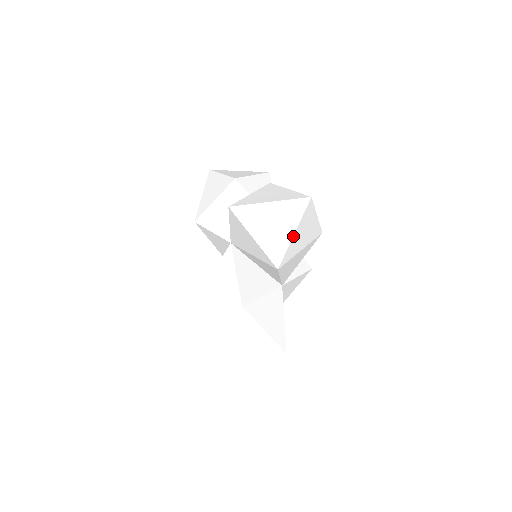
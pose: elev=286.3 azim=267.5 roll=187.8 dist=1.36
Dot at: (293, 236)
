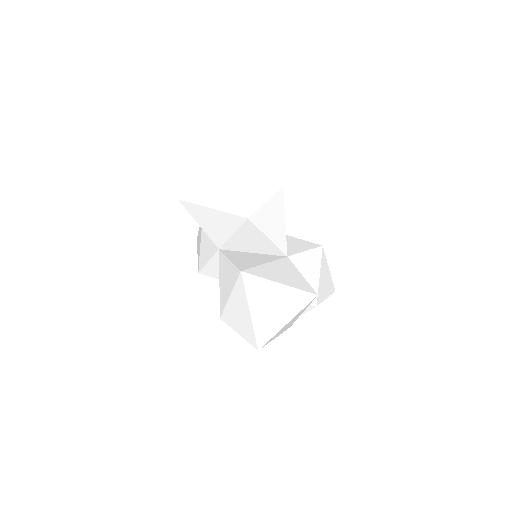
Dot at: (240, 183)
